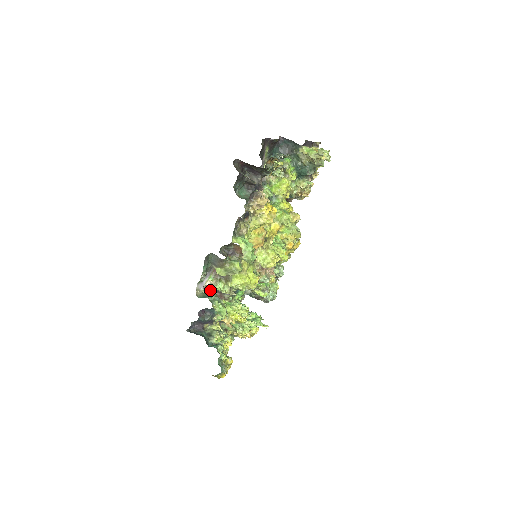
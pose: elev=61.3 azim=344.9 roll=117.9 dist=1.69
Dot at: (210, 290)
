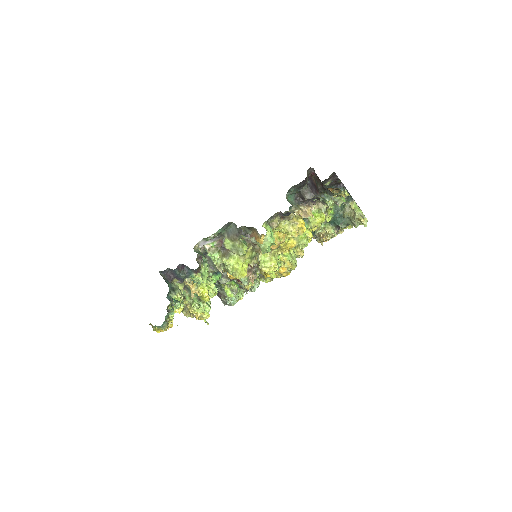
Dot at: (201, 255)
